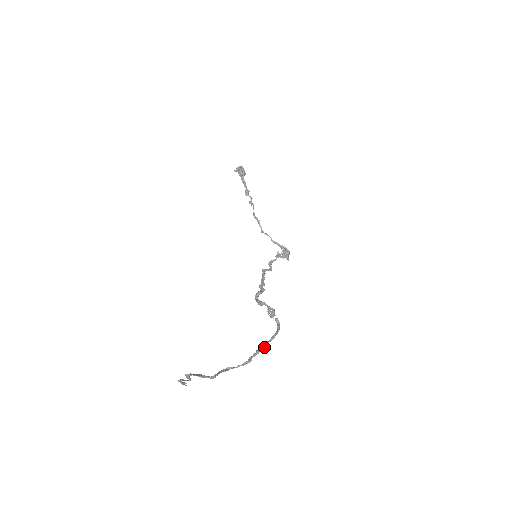
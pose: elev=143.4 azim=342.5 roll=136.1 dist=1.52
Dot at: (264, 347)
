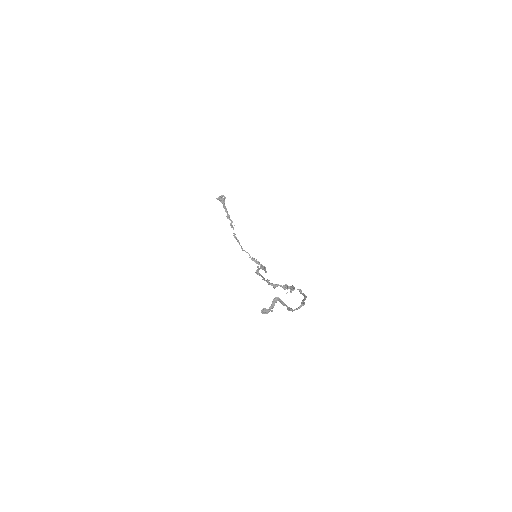
Dot at: occluded
